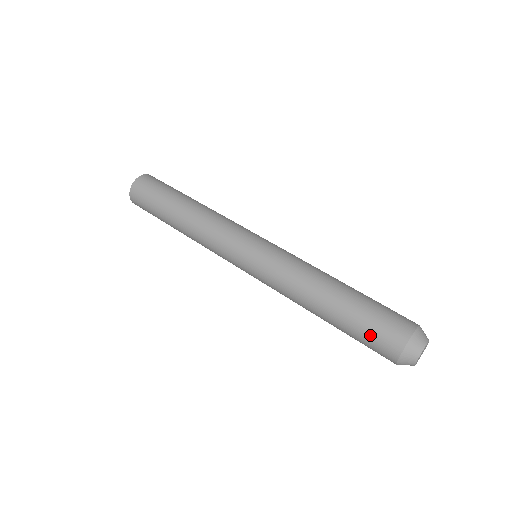
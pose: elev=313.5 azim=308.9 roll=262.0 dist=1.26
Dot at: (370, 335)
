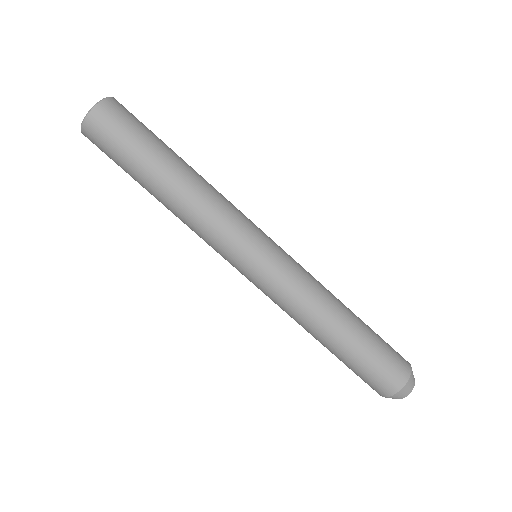
Dot at: (363, 377)
